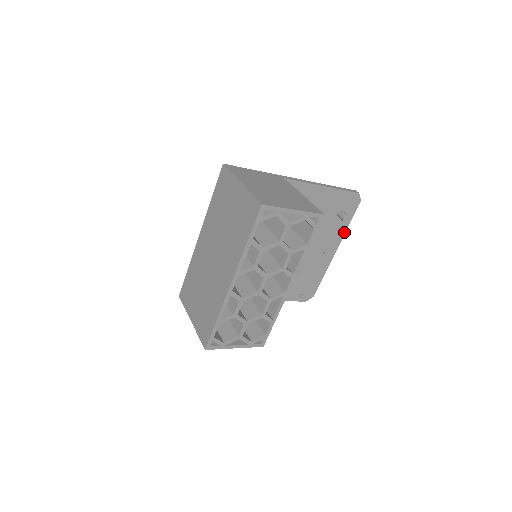
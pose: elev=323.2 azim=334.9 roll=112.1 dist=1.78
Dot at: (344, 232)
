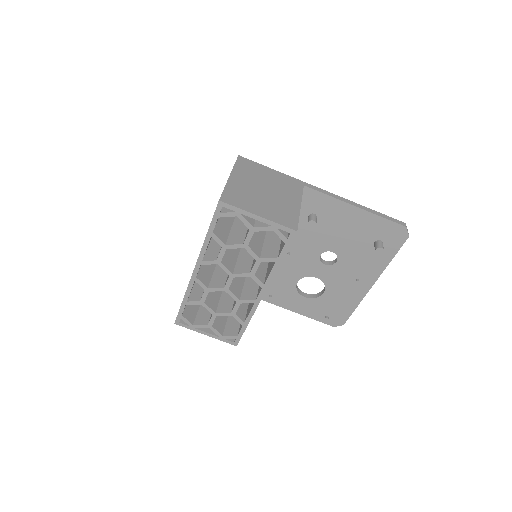
Dot at: (385, 266)
